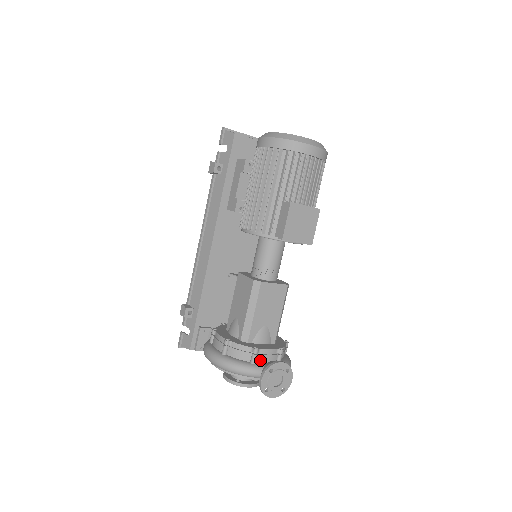
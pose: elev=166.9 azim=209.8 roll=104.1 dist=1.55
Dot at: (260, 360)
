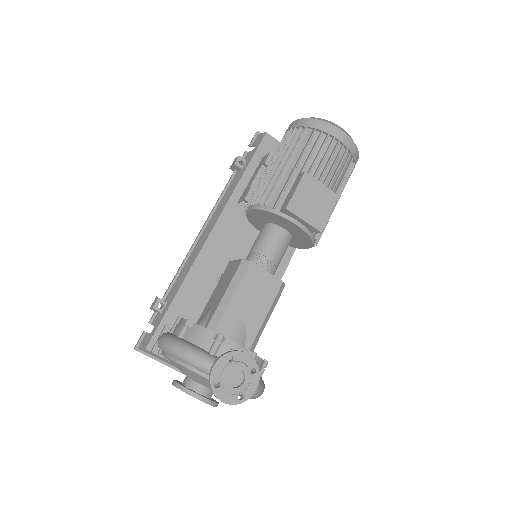
Dot at: occluded
